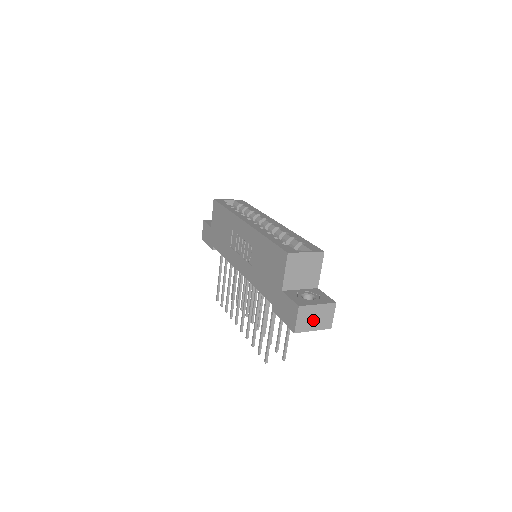
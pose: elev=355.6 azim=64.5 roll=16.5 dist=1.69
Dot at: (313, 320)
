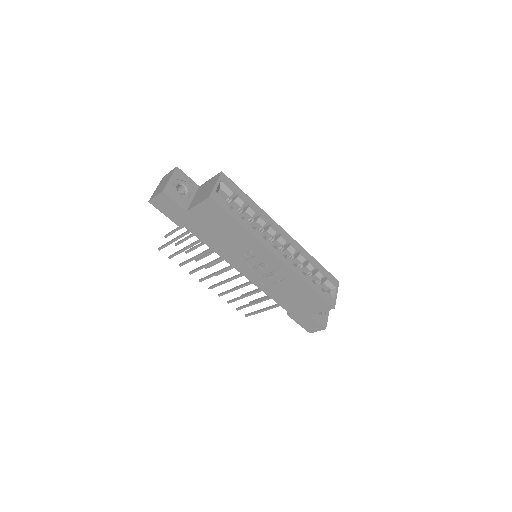
Dot at: occluded
